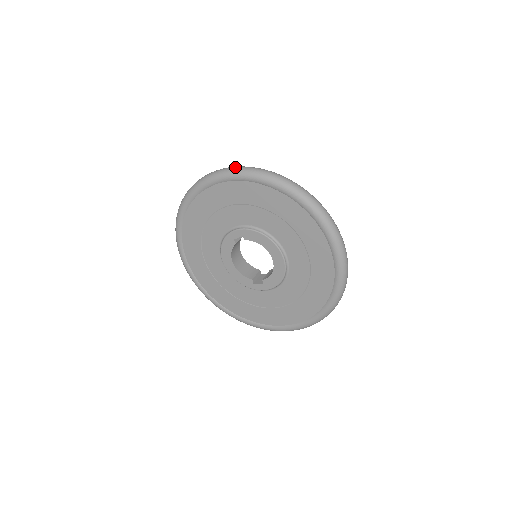
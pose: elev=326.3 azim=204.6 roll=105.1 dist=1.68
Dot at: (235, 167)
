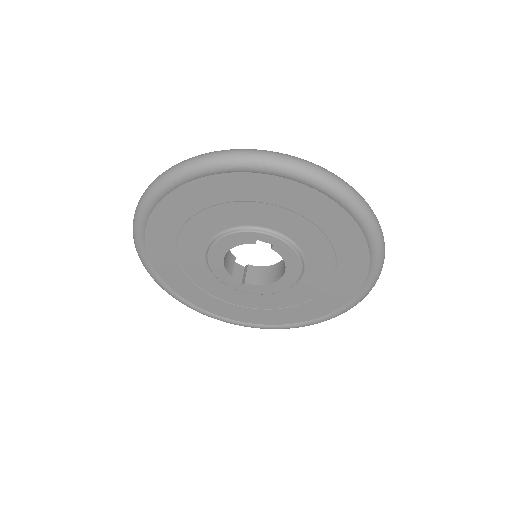
Dot at: (346, 184)
